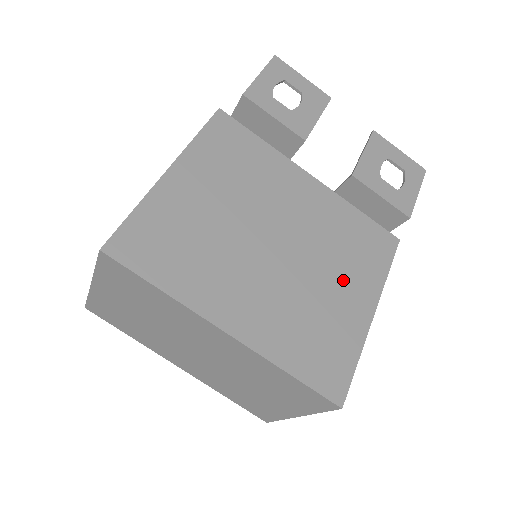
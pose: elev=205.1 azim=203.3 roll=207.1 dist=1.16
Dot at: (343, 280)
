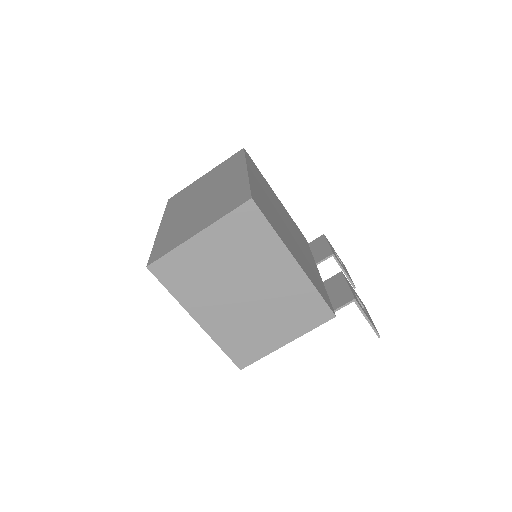
Dot at: (297, 253)
